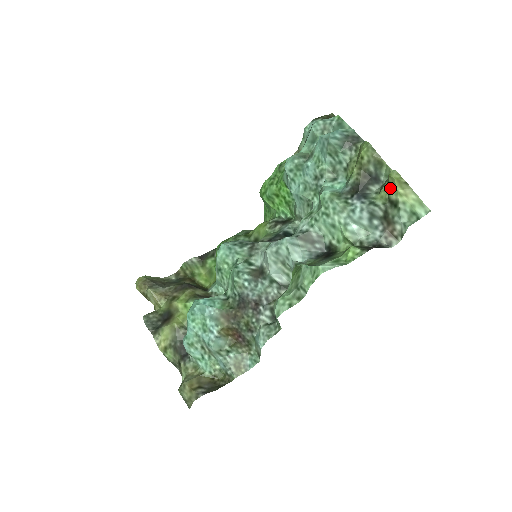
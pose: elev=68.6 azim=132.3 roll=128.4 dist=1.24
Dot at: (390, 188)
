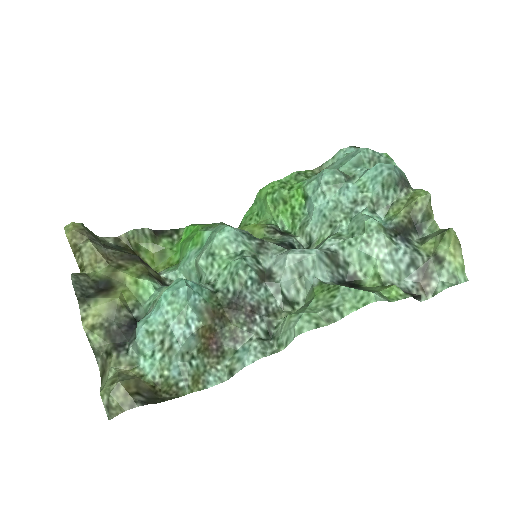
Dot at: (441, 243)
